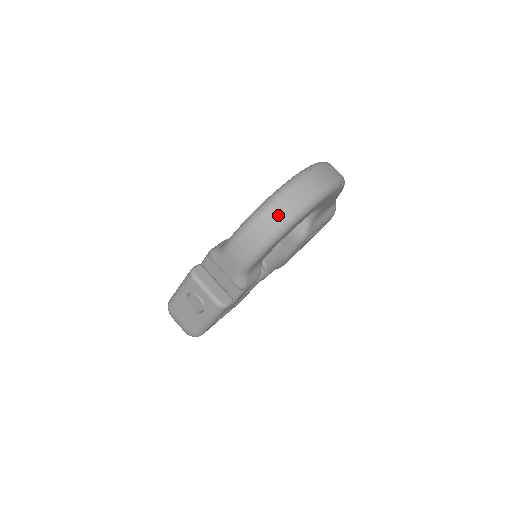
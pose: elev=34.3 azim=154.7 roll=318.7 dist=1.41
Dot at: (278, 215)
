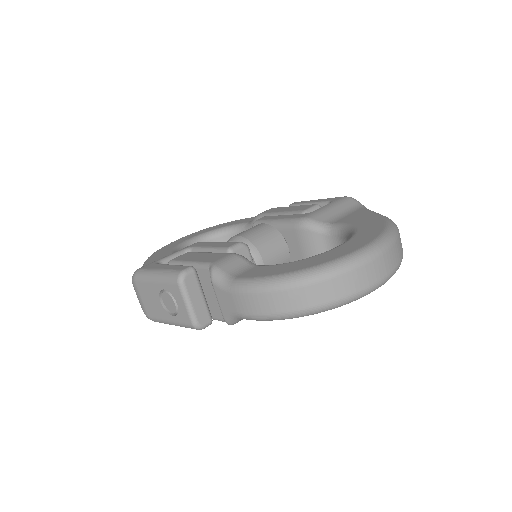
Dot at: (317, 297)
